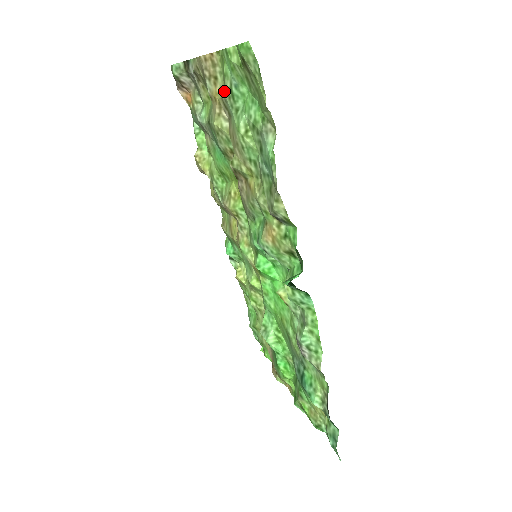
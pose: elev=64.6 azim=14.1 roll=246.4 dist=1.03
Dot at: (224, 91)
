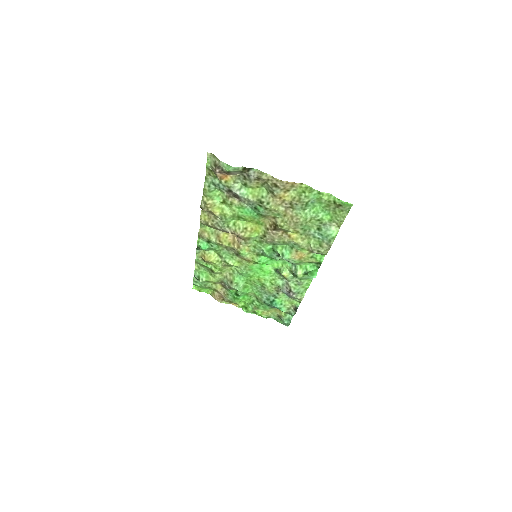
Dot at: (297, 200)
